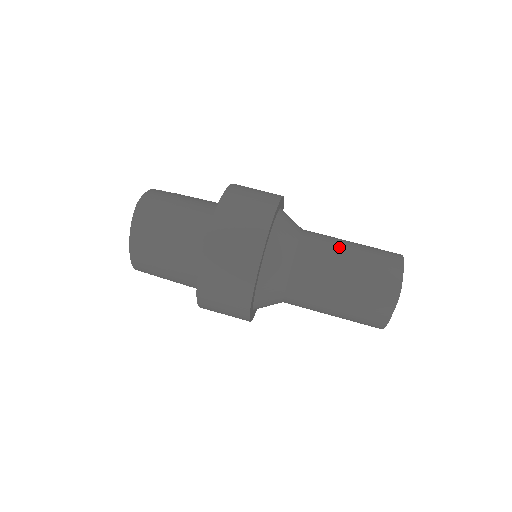
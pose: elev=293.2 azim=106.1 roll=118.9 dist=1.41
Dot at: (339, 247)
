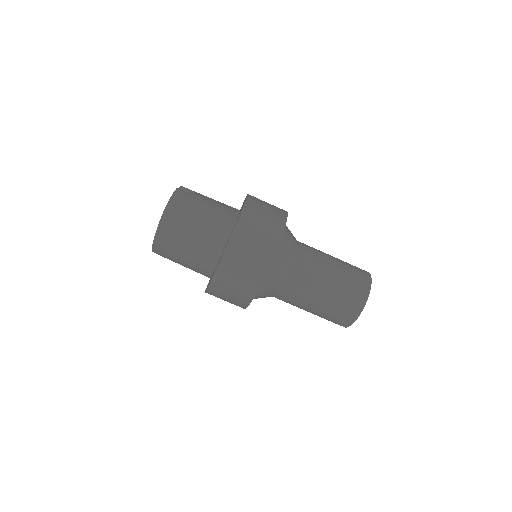
Dot at: (325, 264)
